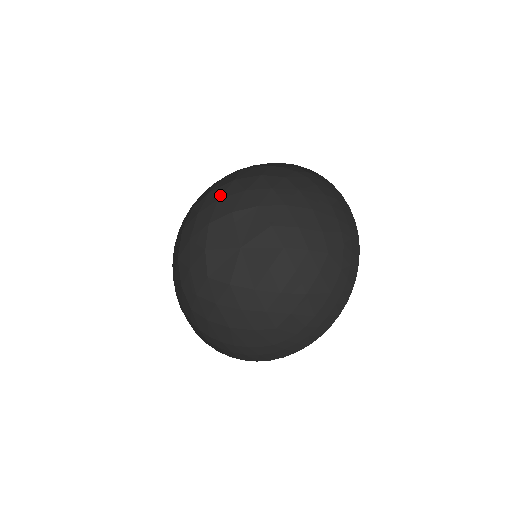
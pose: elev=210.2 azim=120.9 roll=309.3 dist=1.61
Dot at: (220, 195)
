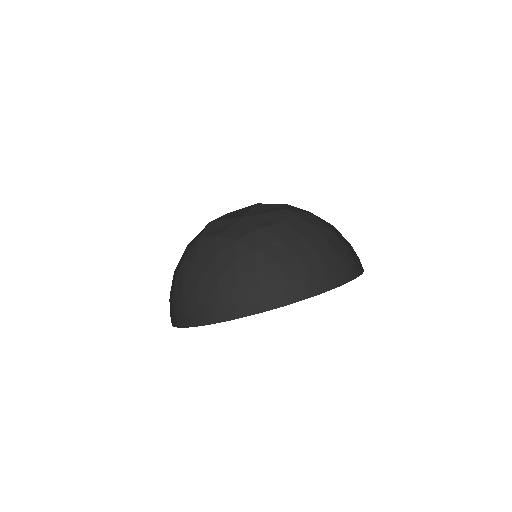
Dot at: occluded
